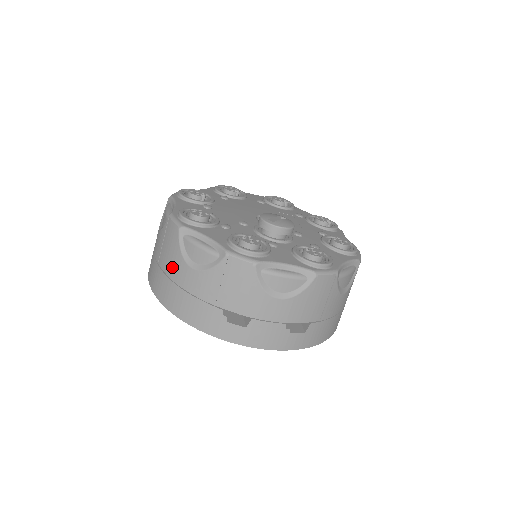
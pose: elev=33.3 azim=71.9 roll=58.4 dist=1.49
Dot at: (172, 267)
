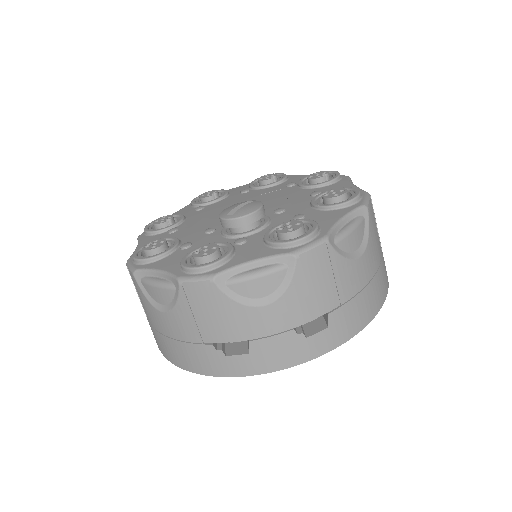
Dot at: (151, 317)
